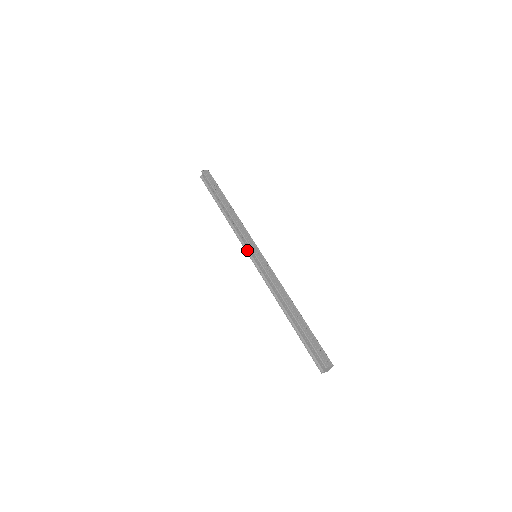
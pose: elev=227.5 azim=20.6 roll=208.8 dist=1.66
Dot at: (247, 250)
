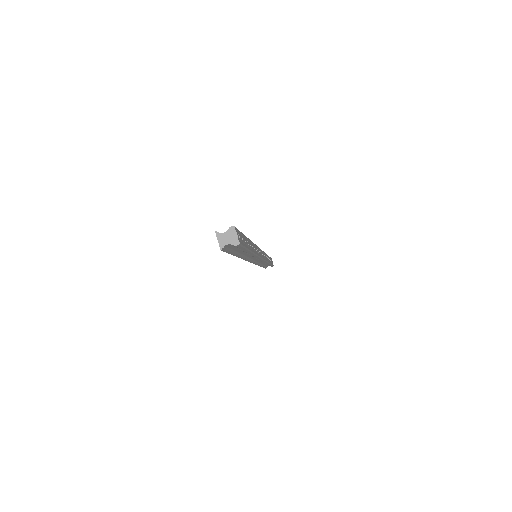
Dot at: occluded
